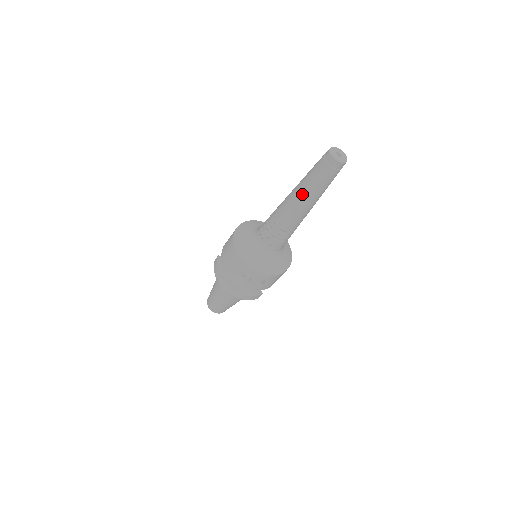
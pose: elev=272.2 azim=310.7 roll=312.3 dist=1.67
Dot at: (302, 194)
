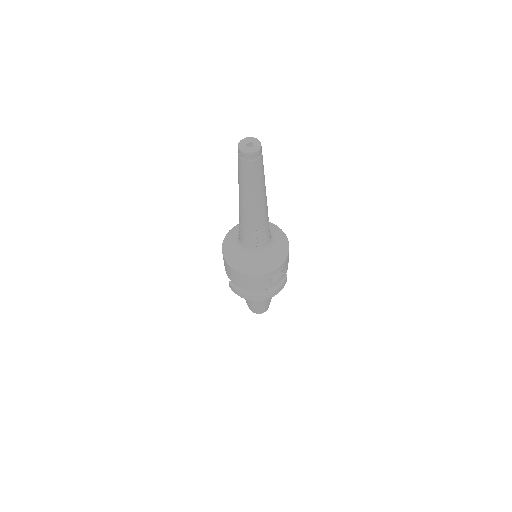
Dot at: (250, 196)
